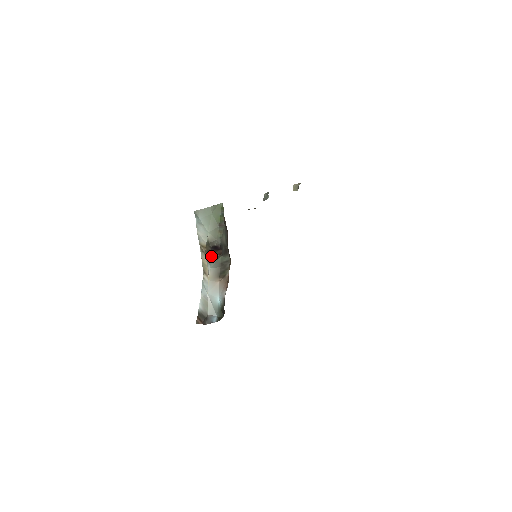
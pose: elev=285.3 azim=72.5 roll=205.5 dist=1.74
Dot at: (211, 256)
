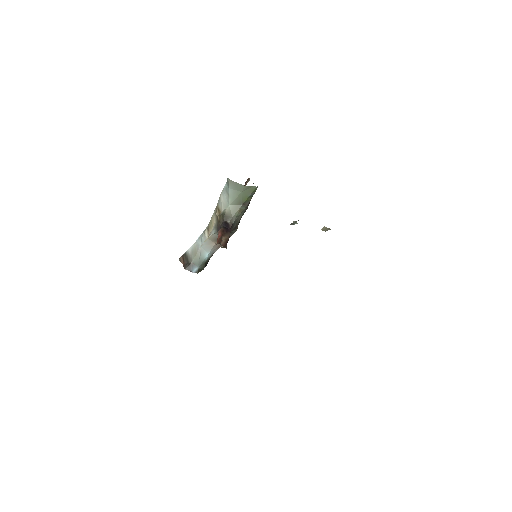
Dot at: (219, 229)
